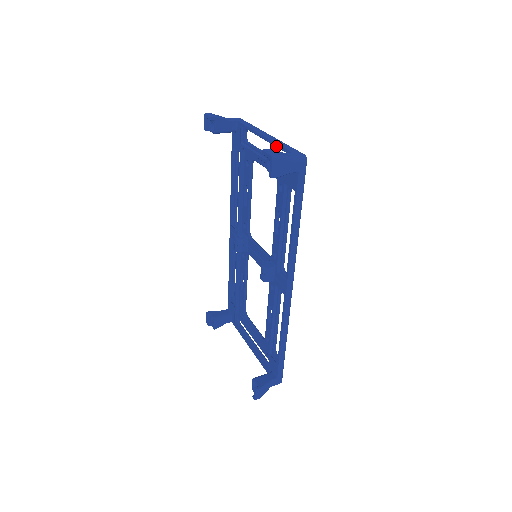
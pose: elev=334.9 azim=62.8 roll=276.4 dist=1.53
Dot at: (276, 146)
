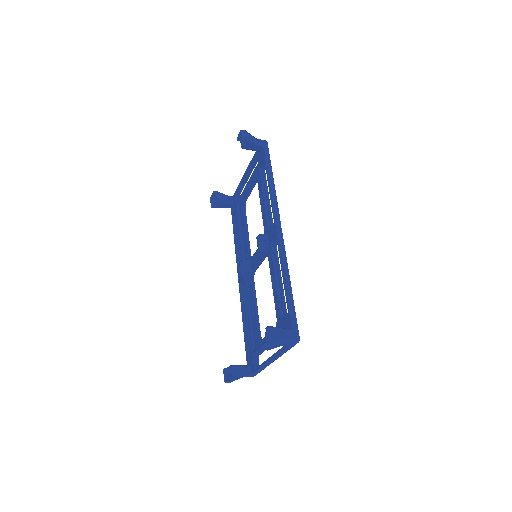
Dot at: (251, 161)
